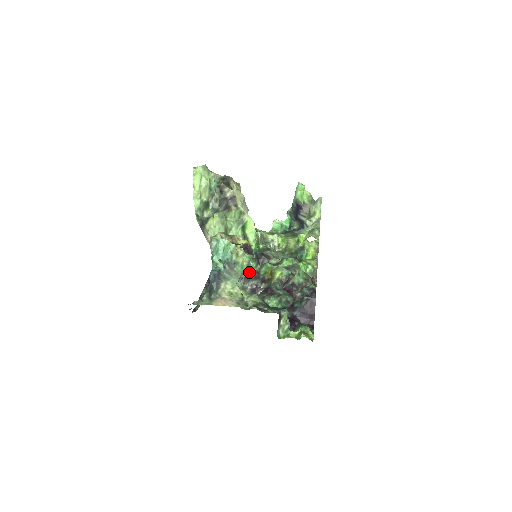
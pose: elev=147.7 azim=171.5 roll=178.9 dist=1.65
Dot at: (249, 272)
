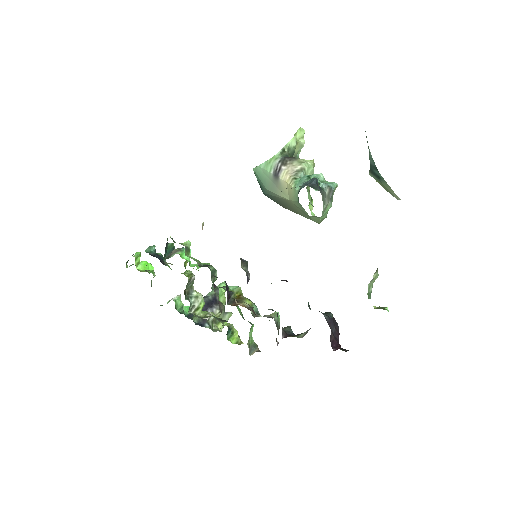
Dot at: (211, 278)
